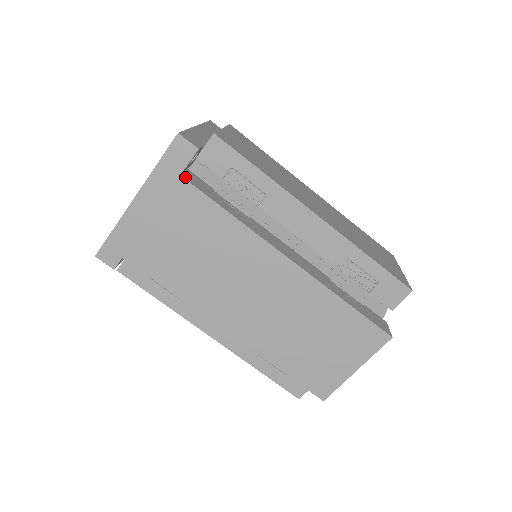
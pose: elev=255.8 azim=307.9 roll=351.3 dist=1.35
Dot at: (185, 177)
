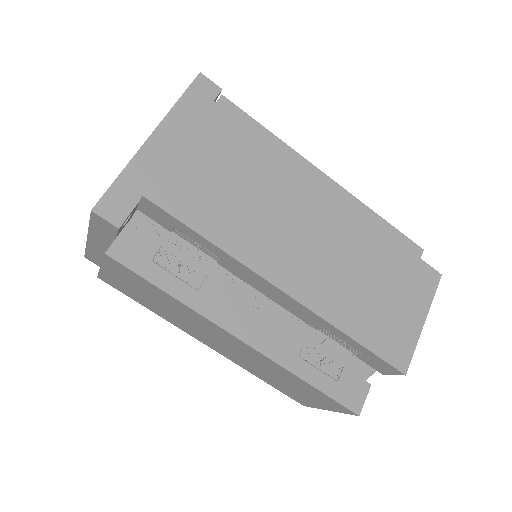
Dot at: (217, 107)
